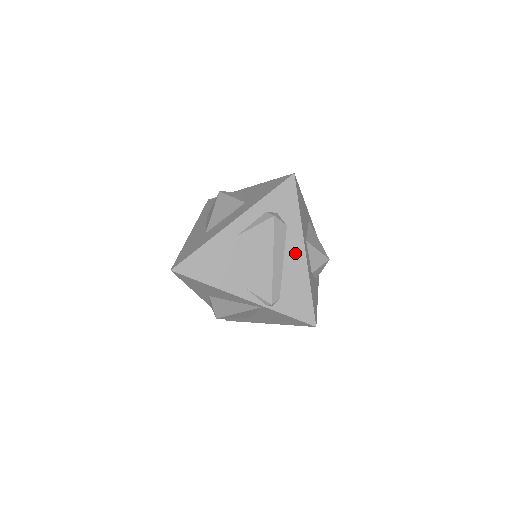
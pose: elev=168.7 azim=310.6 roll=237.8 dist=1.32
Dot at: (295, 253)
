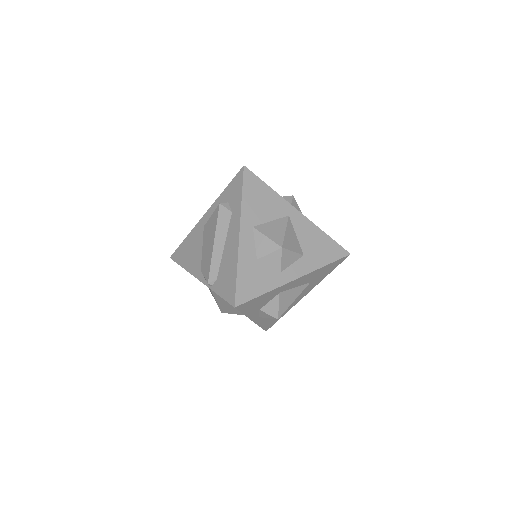
Dot at: (233, 236)
